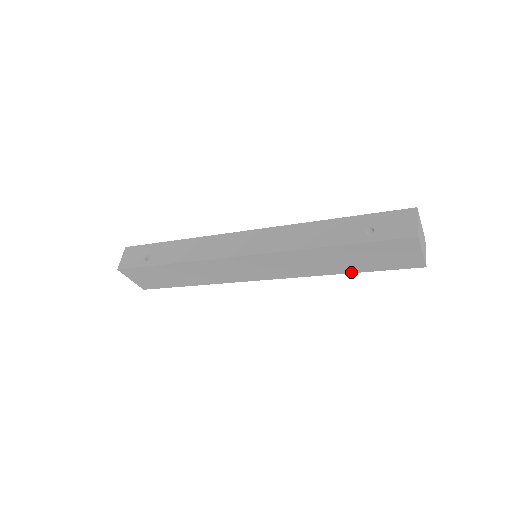
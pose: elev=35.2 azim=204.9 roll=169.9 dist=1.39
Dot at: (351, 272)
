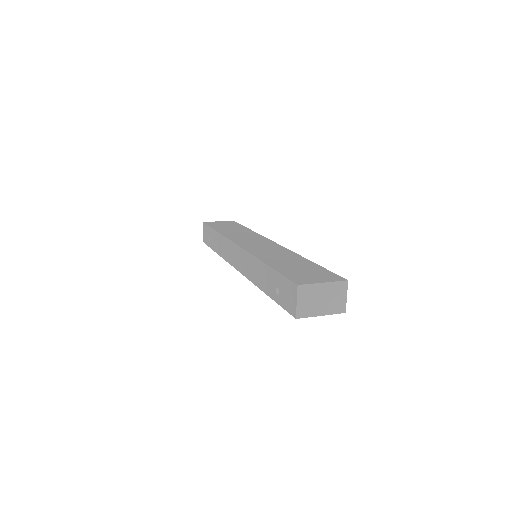
Dot at: occluded
